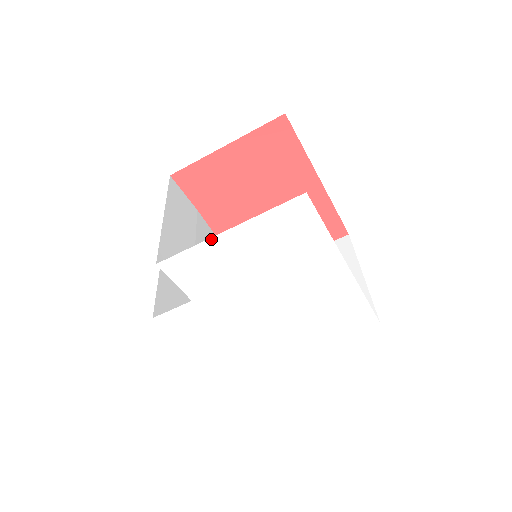
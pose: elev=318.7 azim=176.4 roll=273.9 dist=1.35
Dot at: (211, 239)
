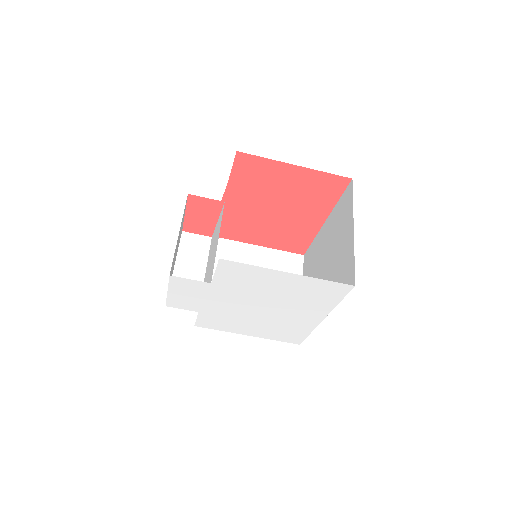
Dot at: (273, 270)
